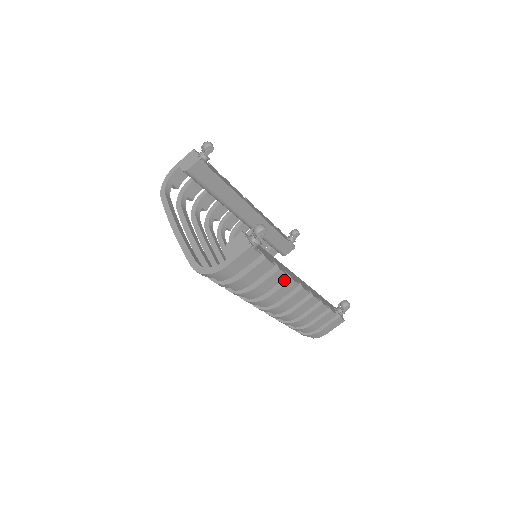
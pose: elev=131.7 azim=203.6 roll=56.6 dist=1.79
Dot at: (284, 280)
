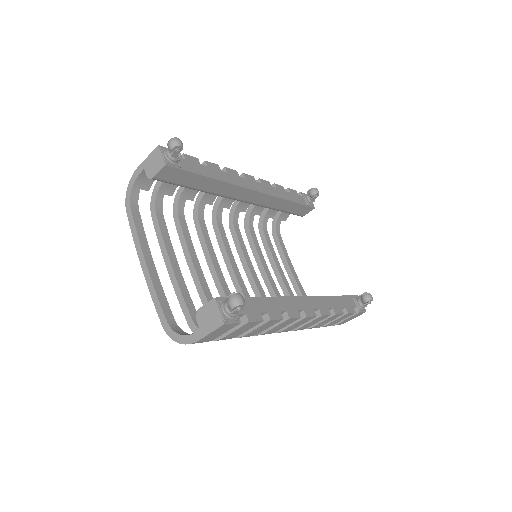
Dot at: occluded
